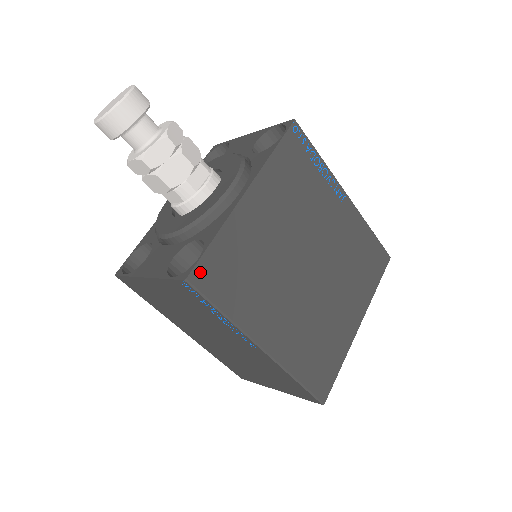
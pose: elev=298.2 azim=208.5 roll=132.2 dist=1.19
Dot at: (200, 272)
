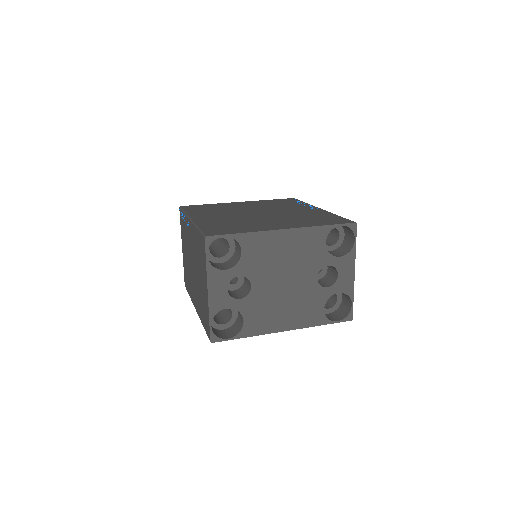
Dot at: (188, 206)
